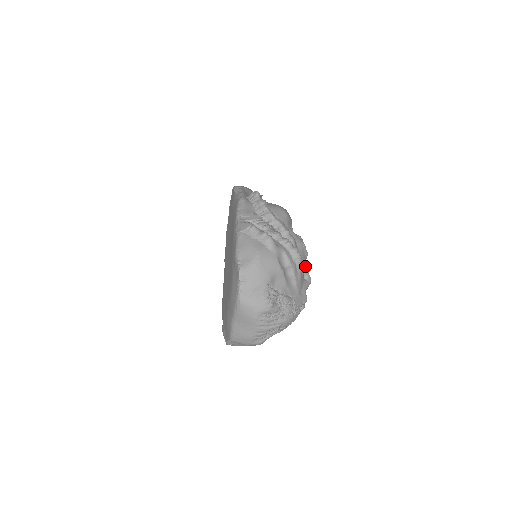
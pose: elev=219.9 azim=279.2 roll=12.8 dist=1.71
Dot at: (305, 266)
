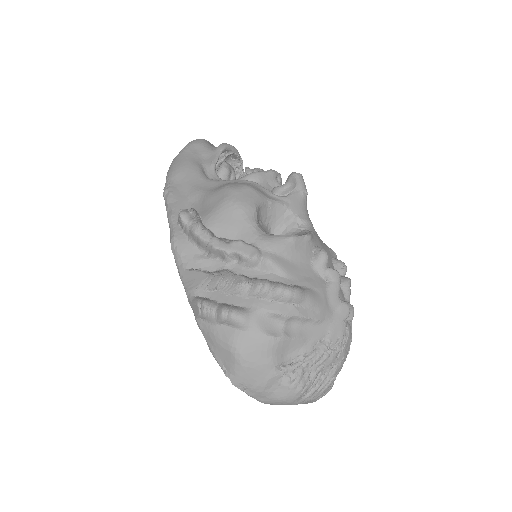
Dot at: (316, 262)
